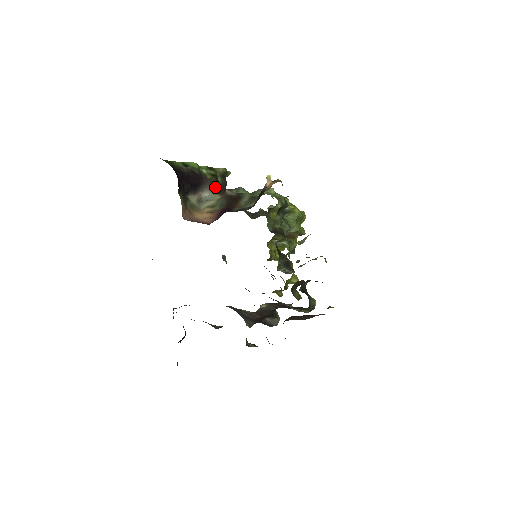
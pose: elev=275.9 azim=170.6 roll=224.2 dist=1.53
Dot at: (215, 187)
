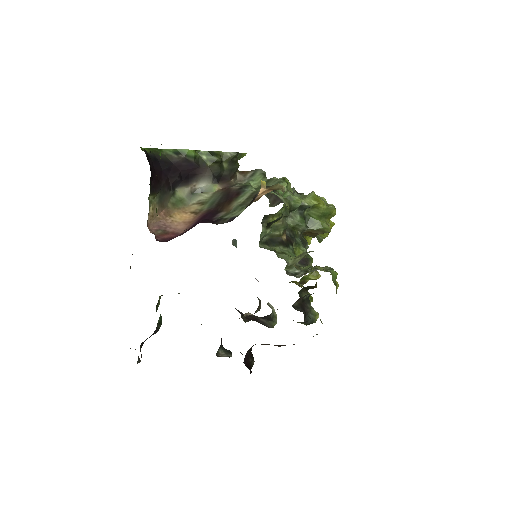
Dot at: (217, 175)
